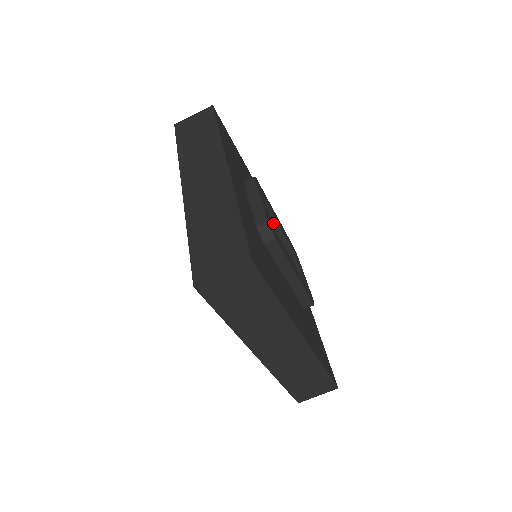
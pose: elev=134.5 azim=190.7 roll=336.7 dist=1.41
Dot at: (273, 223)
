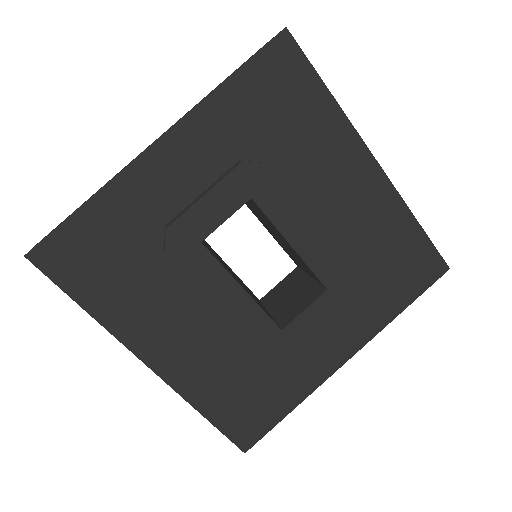
Dot at: (280, 233)
